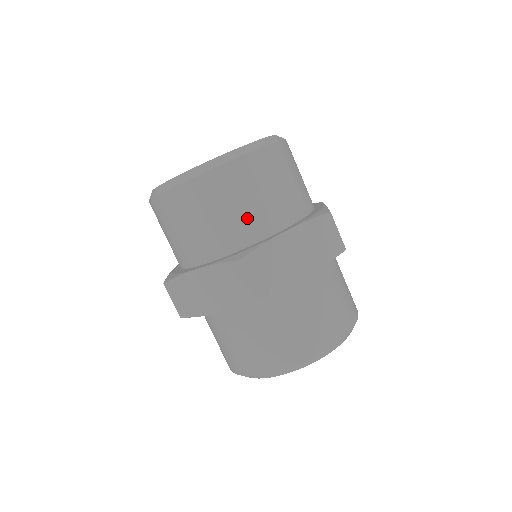
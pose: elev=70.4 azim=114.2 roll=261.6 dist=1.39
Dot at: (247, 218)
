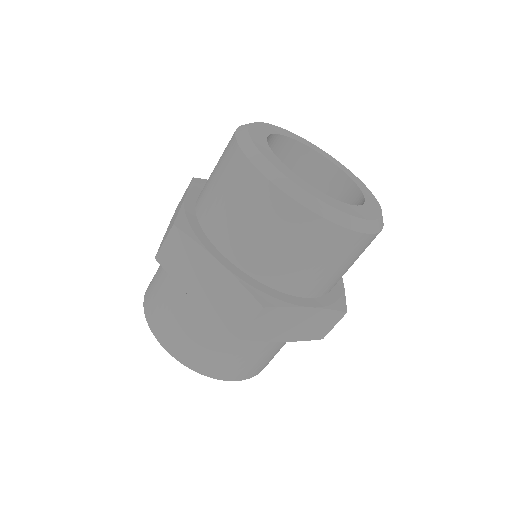
Dot at: (300, 273)
